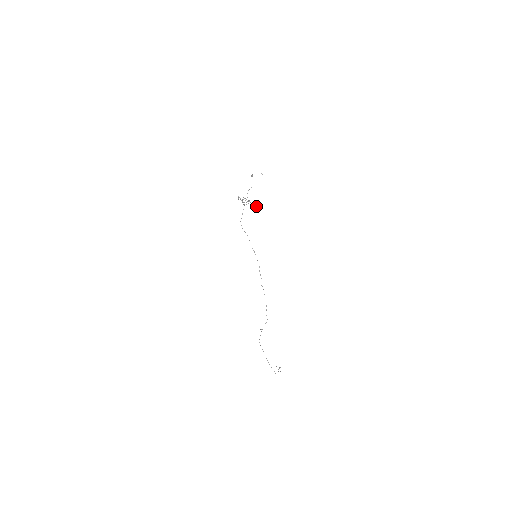
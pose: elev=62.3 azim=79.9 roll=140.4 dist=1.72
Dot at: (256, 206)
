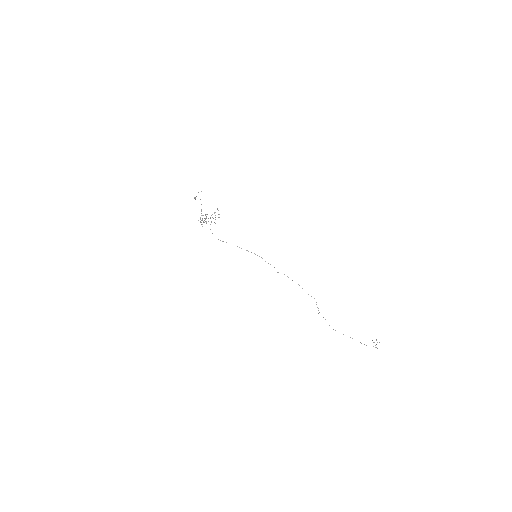
Dot at: (218, 217)
